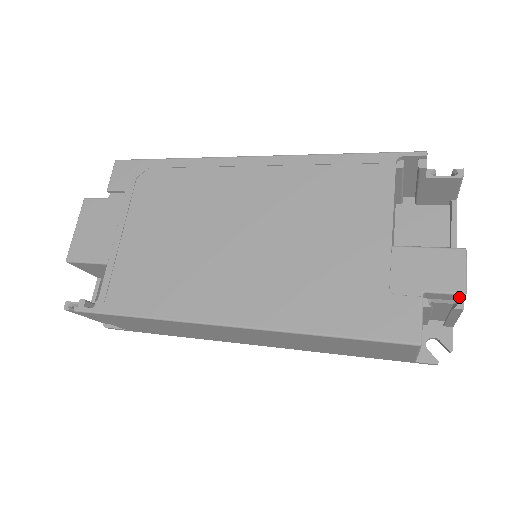
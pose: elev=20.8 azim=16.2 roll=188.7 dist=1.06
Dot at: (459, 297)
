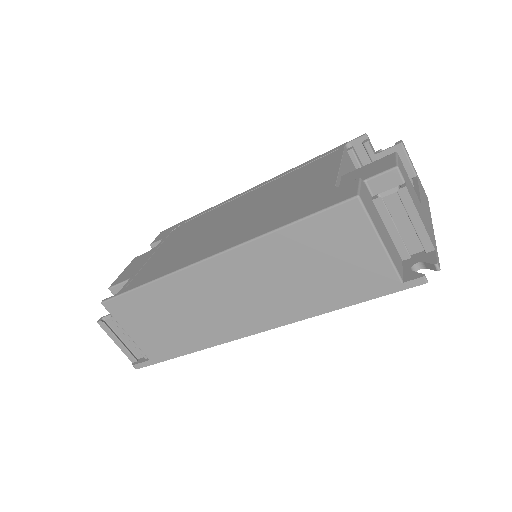
Dot at: (396, 175)
